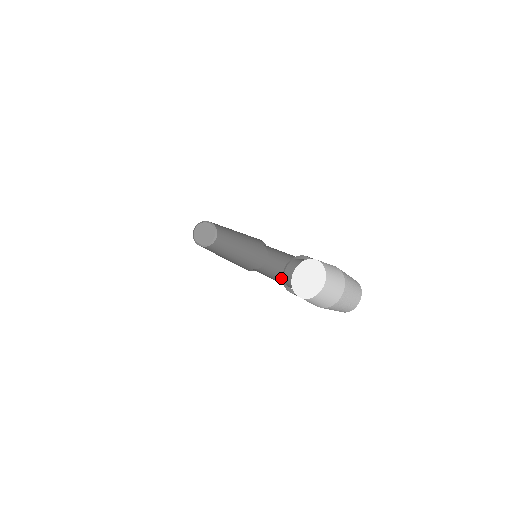
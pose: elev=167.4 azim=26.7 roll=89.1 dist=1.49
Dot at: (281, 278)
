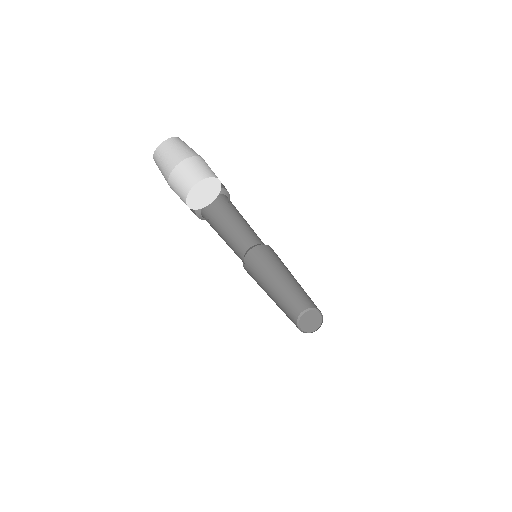
Dot at: occluded
